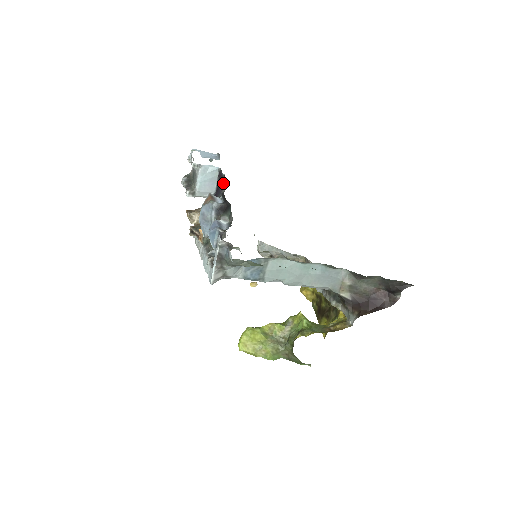
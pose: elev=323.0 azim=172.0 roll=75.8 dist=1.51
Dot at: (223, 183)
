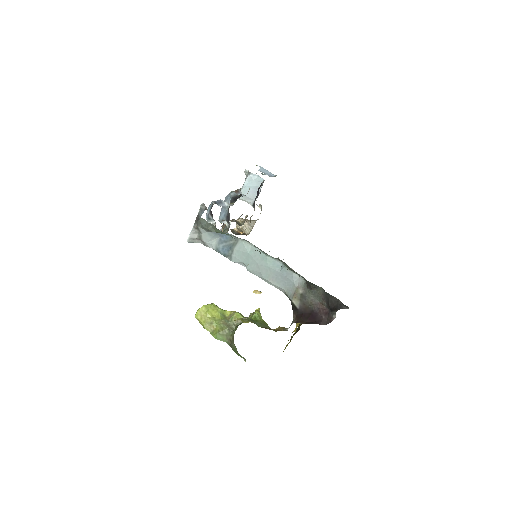
Dot at: (258, 190)
